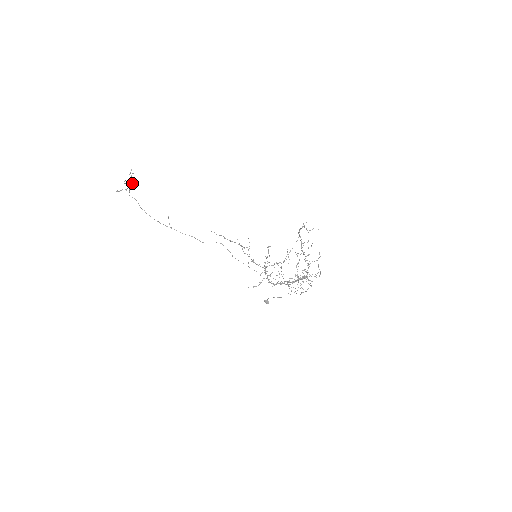
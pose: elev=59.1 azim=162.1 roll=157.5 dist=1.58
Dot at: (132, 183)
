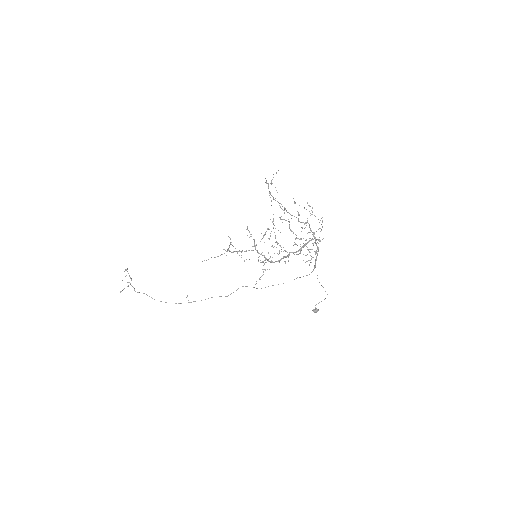
Dot at: (130, 277)
